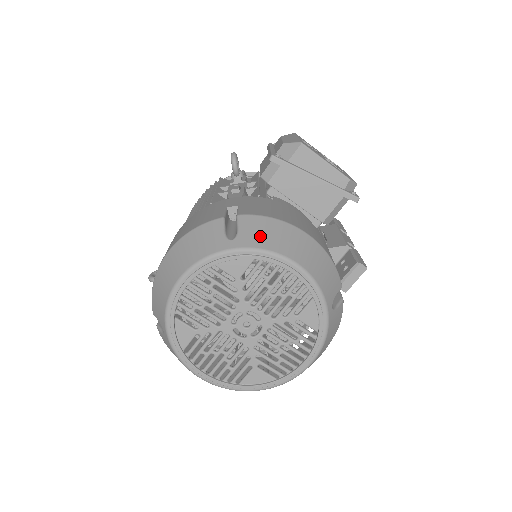
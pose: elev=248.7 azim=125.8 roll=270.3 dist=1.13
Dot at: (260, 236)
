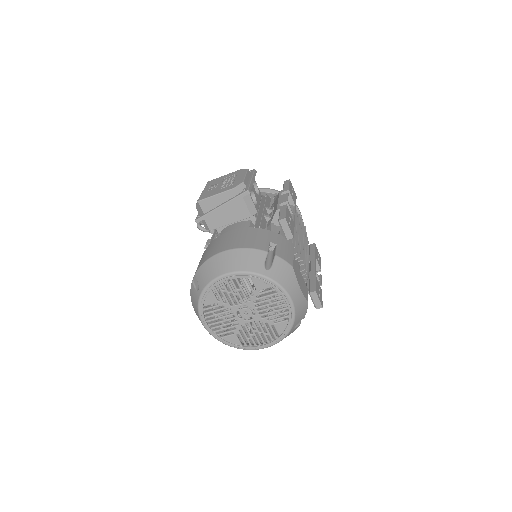
Dot at: (205, 277)
